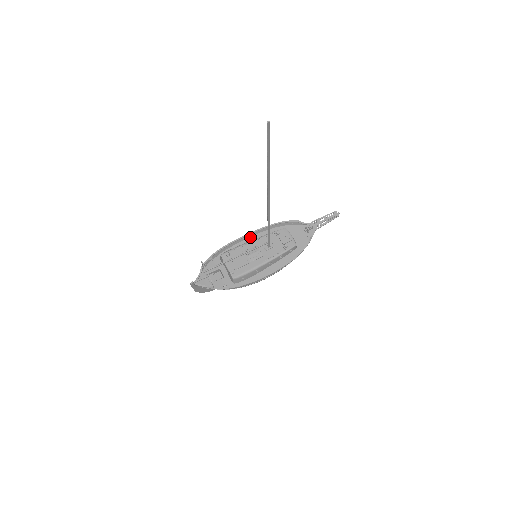
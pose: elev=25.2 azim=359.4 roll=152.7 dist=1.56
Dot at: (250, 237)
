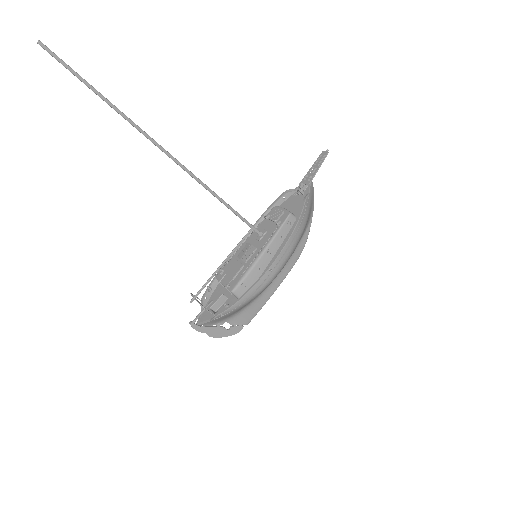
Dot at: occluded
